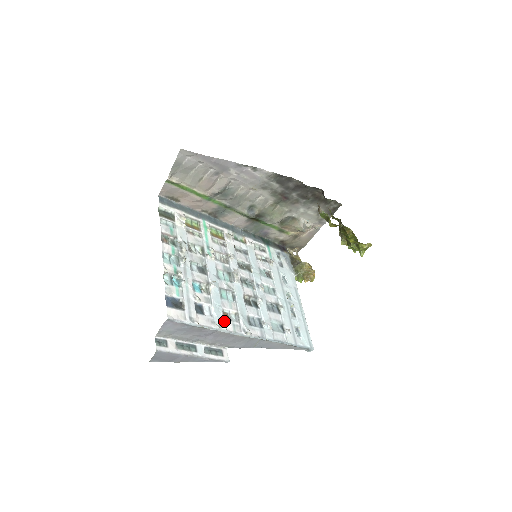
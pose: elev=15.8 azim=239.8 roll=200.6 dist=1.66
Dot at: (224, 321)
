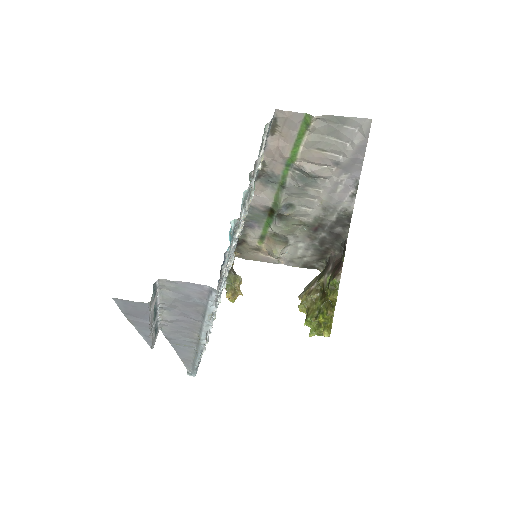
Dot at: occluded
